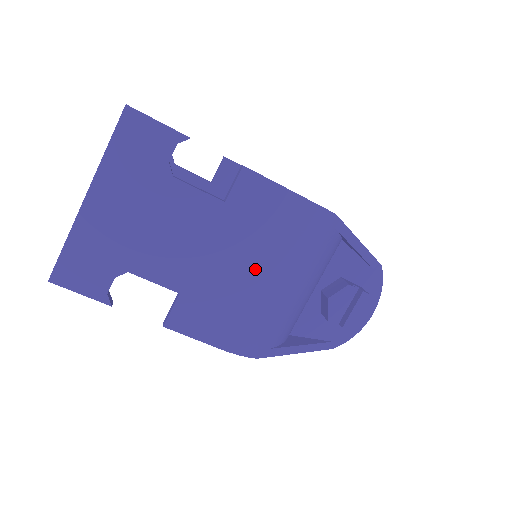
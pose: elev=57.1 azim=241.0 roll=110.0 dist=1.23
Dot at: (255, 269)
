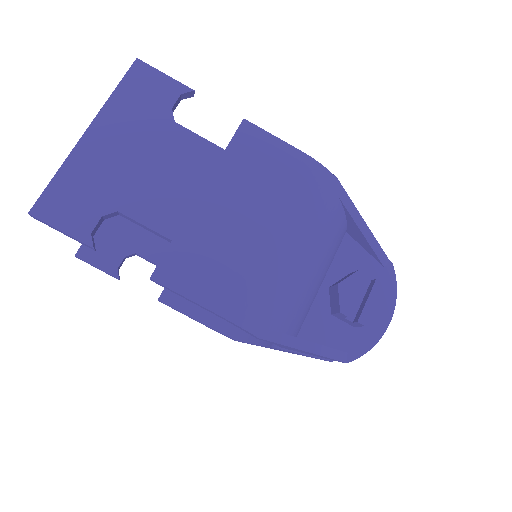
Dot at: (256, 221)
